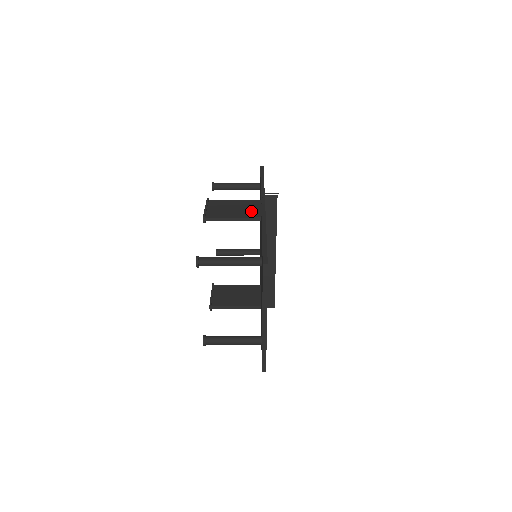
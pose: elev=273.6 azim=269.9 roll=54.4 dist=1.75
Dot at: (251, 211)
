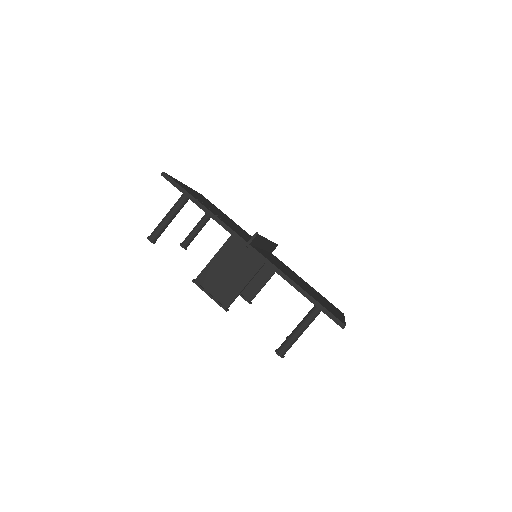
Dot at: (247, 262)
